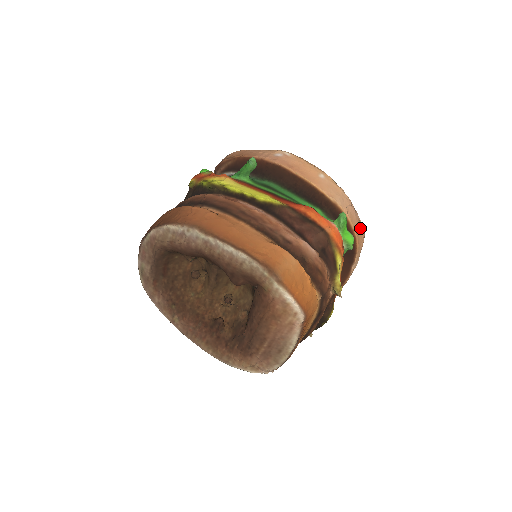
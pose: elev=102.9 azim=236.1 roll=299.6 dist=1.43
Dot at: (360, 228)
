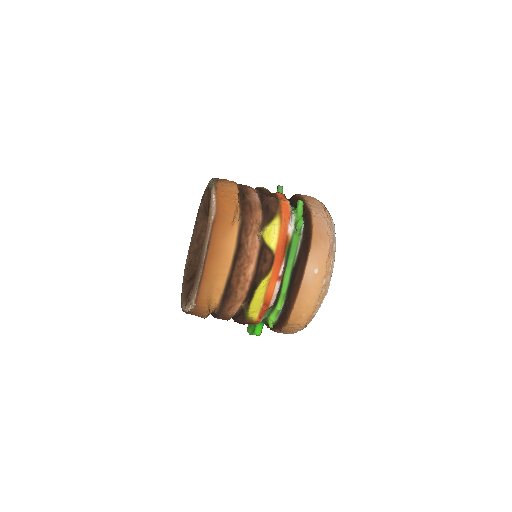
Dot at: (324, 236)
